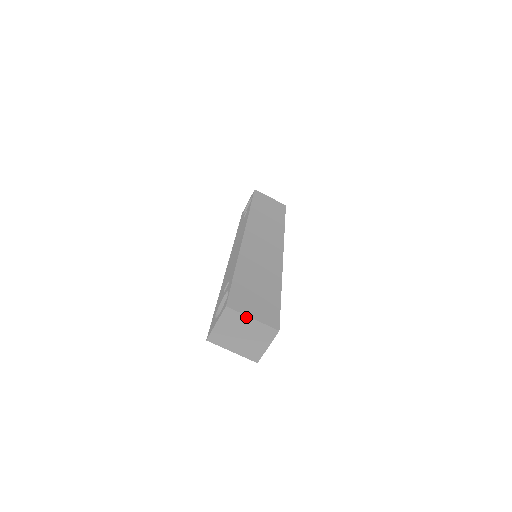
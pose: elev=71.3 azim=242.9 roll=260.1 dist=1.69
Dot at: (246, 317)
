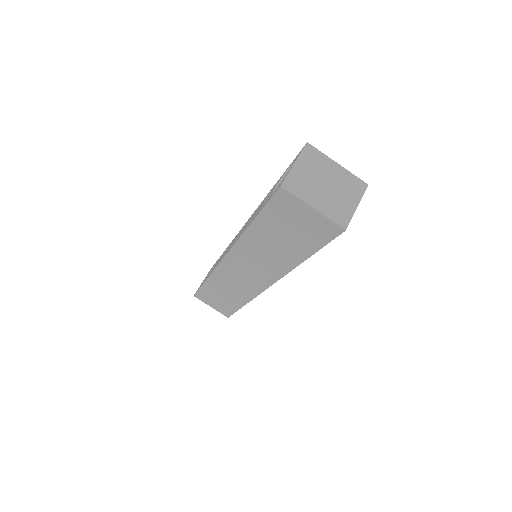
Dot at: (330, 160)
